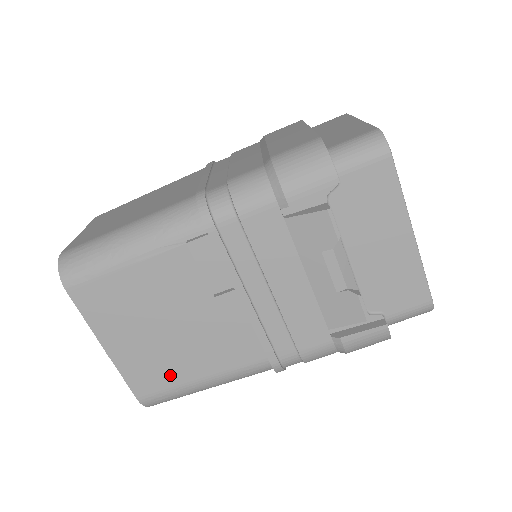
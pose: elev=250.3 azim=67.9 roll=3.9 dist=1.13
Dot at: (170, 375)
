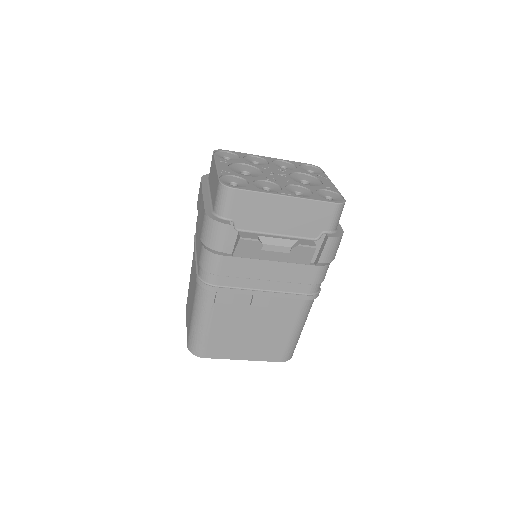
Dot at: (279, 343)
